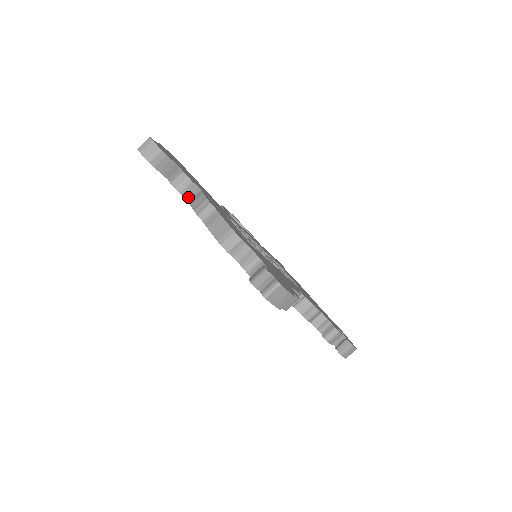
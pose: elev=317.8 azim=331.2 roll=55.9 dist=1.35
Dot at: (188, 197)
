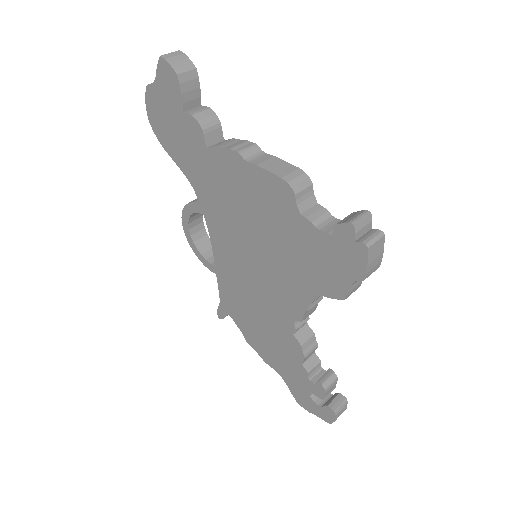
Dot at: (208, 141)
